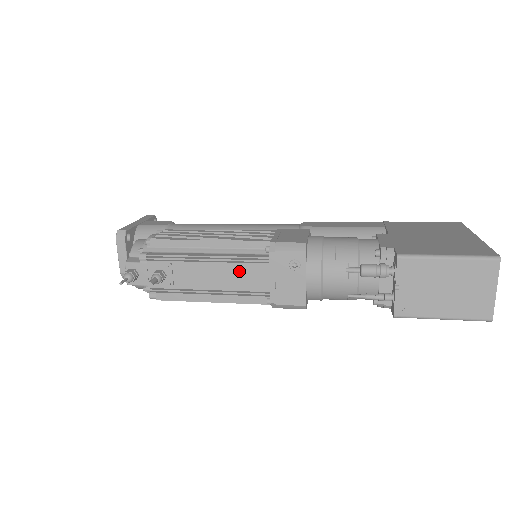
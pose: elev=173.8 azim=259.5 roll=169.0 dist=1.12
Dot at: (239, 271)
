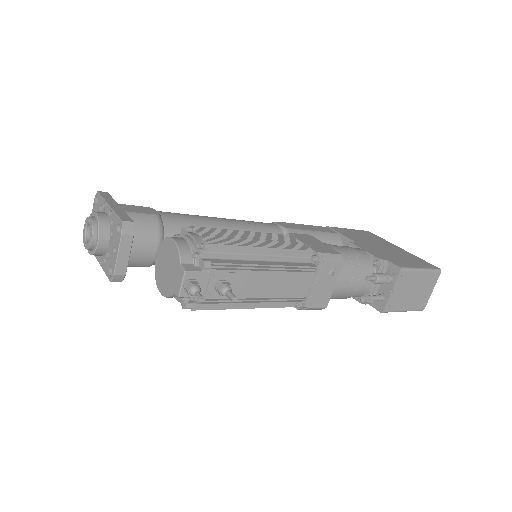
Dot at: (291, 279)
